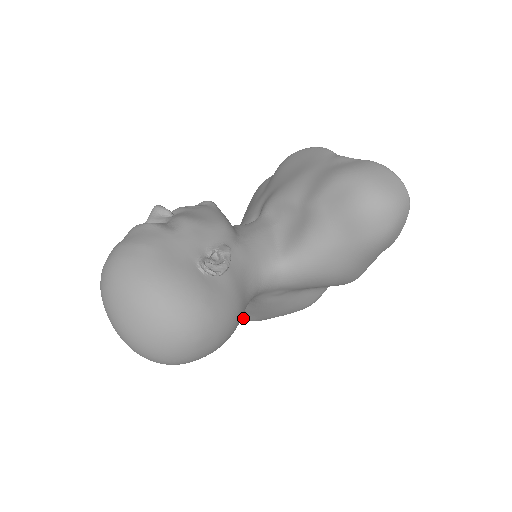
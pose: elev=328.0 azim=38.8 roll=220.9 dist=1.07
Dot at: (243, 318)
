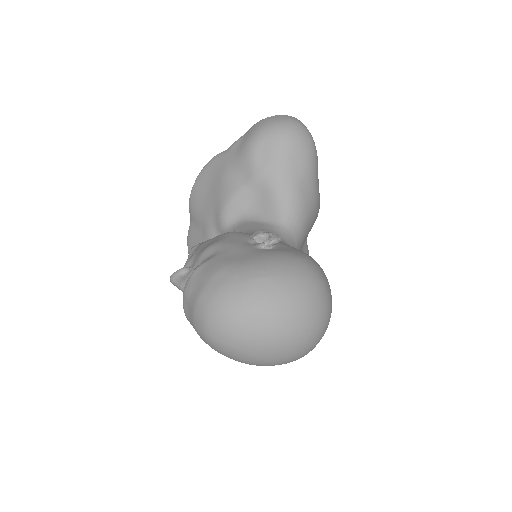
Dot at: occluded
